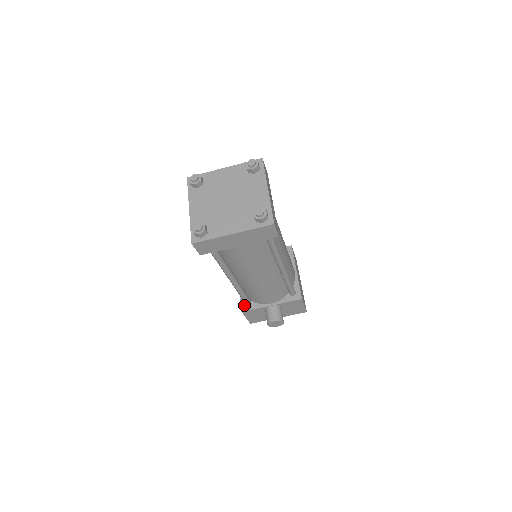
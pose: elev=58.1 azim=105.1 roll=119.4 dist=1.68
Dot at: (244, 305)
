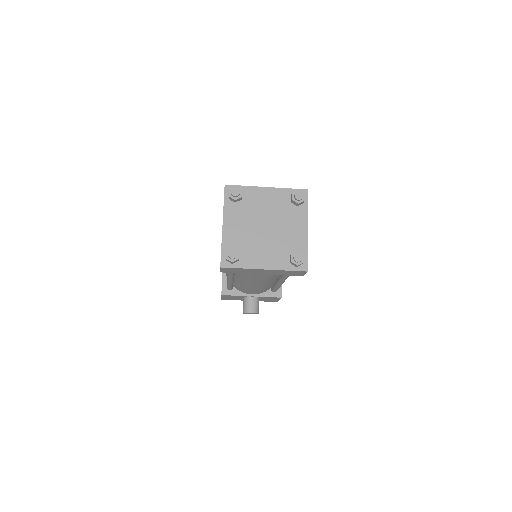
Dot at: (225, 289)
